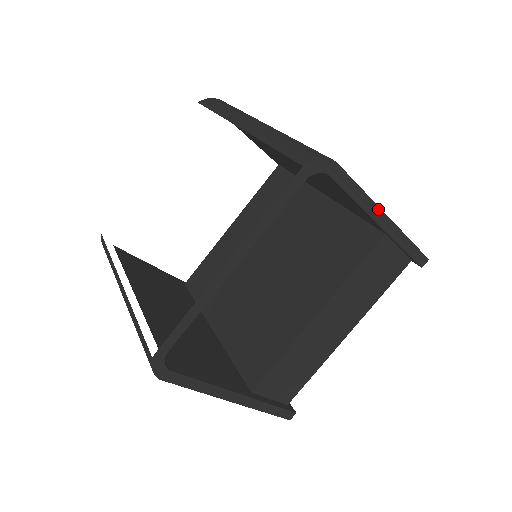
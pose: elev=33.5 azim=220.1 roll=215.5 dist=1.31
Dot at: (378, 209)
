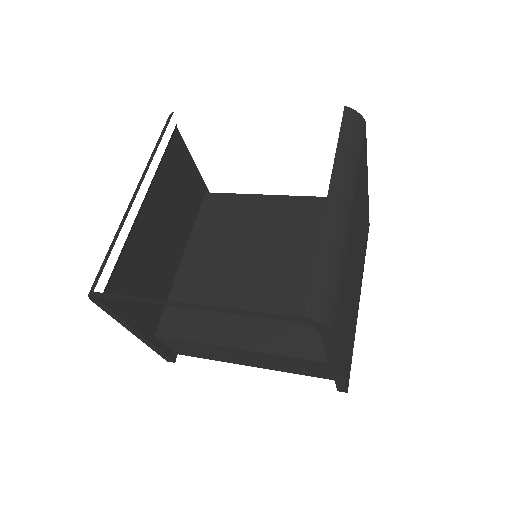
Dot at: (338, 361)
